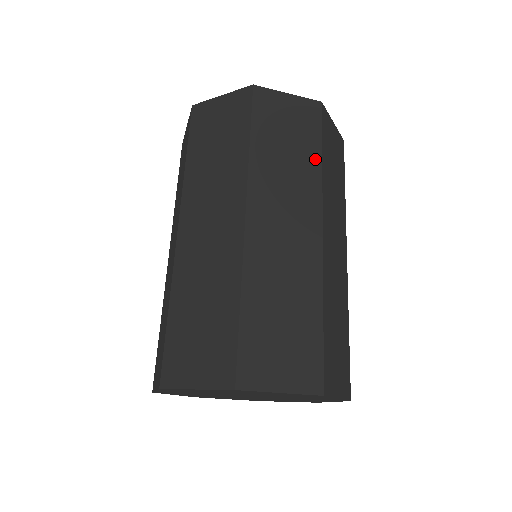
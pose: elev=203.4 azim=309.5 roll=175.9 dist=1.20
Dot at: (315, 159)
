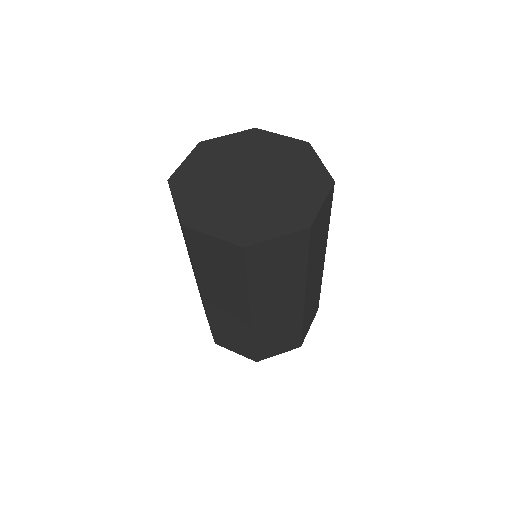
Dot at: (242, 283)
